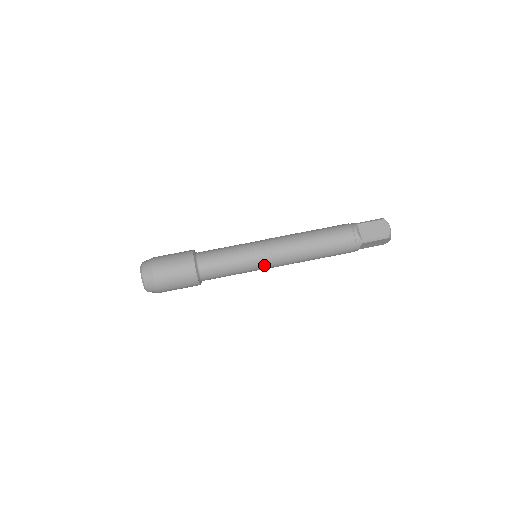
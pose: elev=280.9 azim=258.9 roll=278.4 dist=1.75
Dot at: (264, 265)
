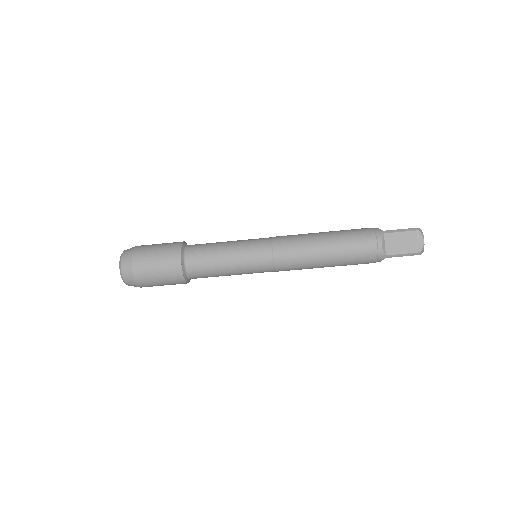
Dot at: (264, 271)
